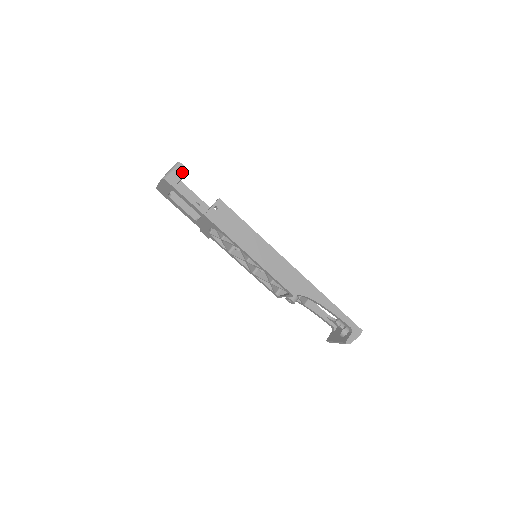
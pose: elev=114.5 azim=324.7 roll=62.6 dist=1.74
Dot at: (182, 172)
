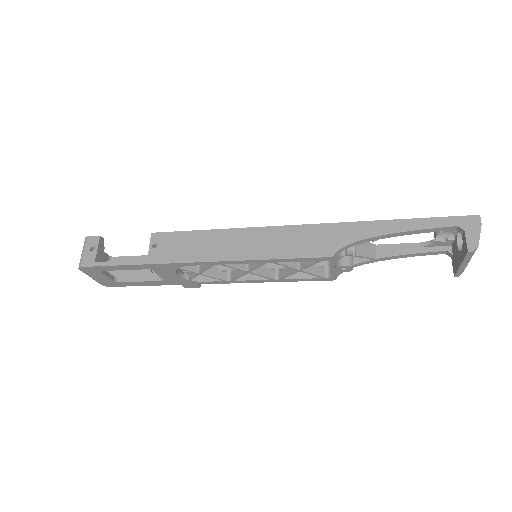
Dot at: (93, 244)
